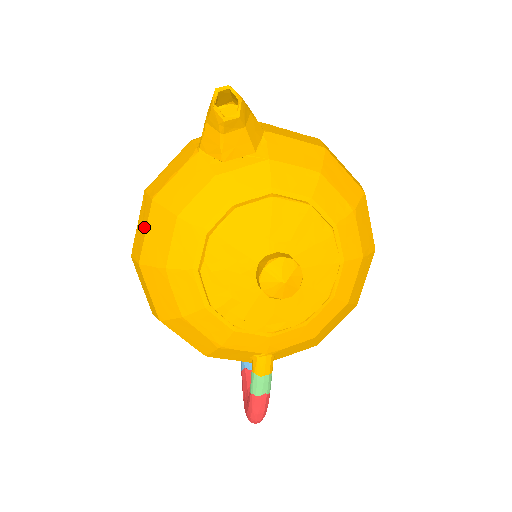
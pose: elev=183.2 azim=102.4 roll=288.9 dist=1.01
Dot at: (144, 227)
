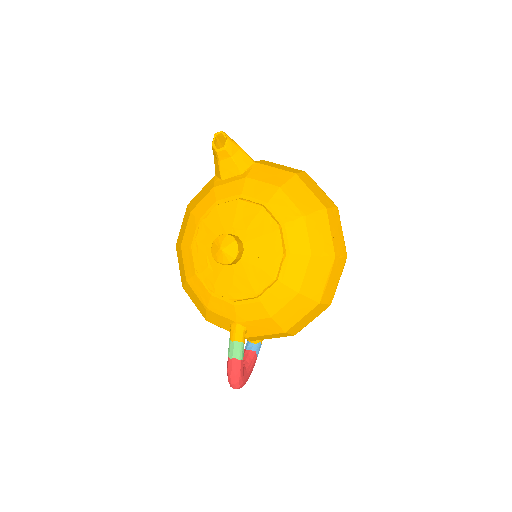
Dot at: occluded
